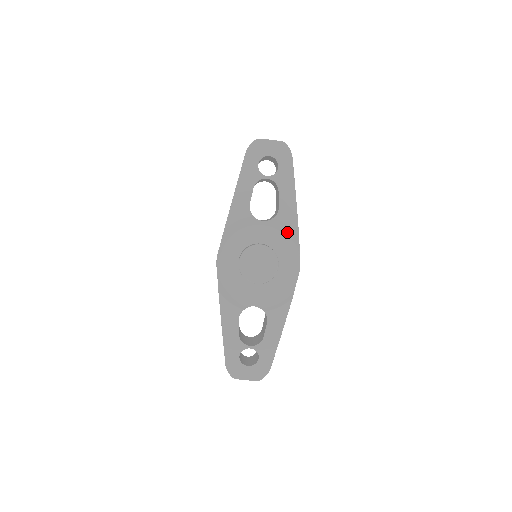
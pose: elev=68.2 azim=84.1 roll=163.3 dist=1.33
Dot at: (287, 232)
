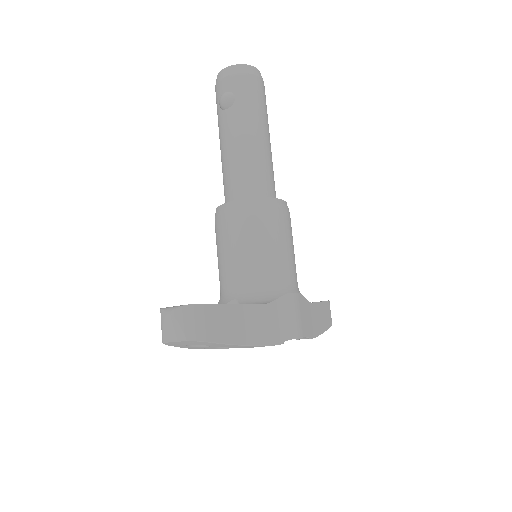
Dot at: occluded
